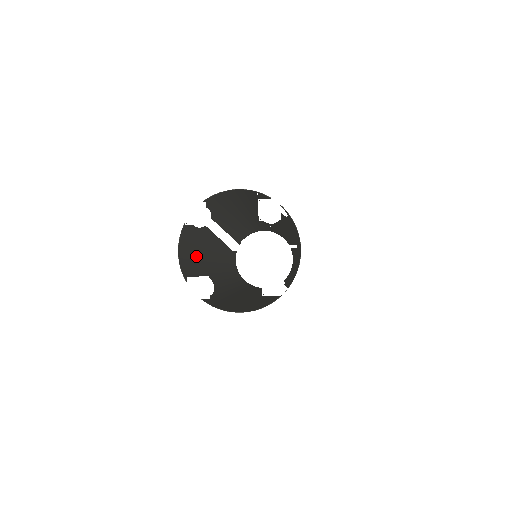
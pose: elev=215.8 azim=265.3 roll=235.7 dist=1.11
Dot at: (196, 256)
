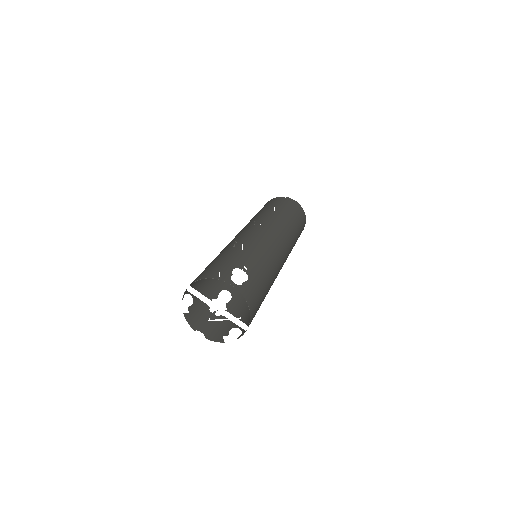
Dot at: (191, 321)
